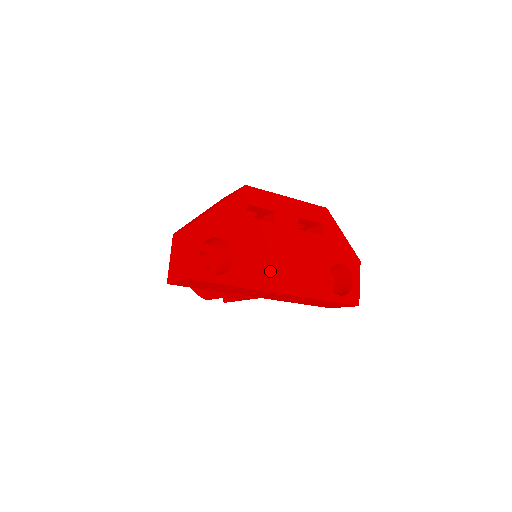
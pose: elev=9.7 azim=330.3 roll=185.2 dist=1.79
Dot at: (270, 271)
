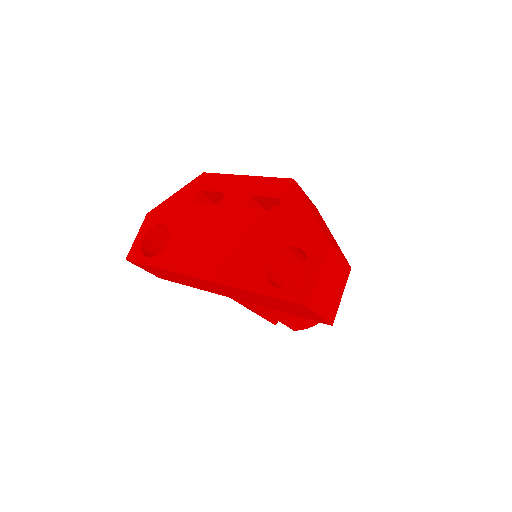
Dot at: (198, 254)
